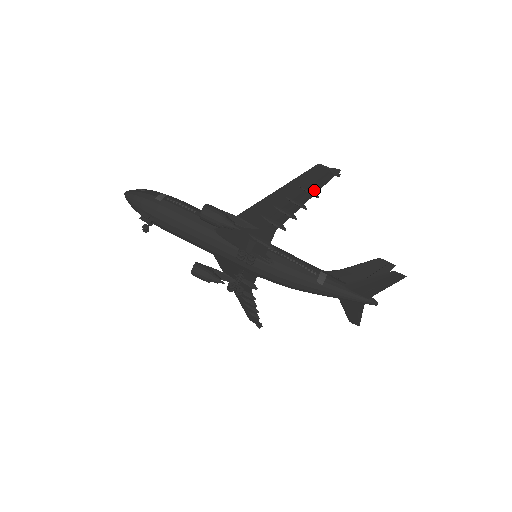
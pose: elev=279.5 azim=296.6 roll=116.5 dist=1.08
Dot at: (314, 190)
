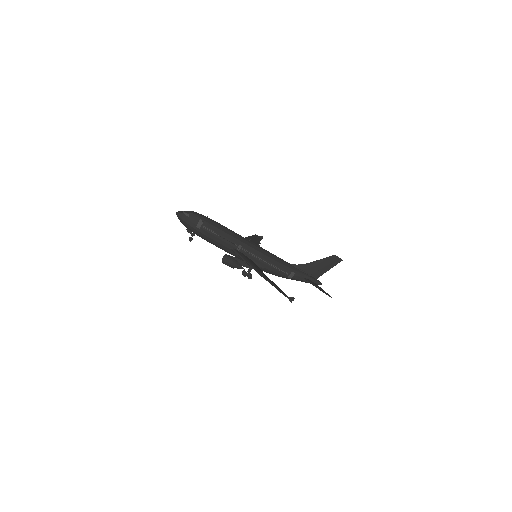
Dot at: occluded
